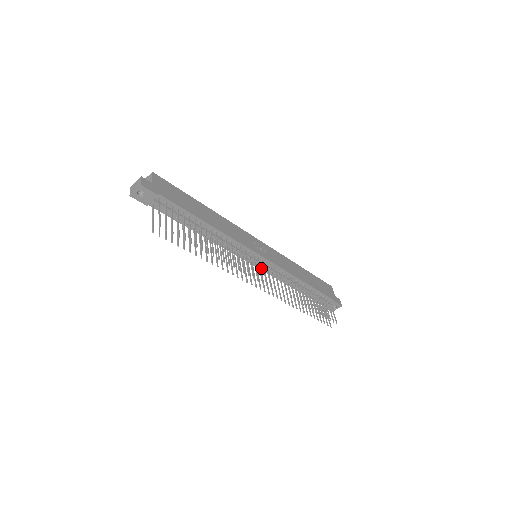
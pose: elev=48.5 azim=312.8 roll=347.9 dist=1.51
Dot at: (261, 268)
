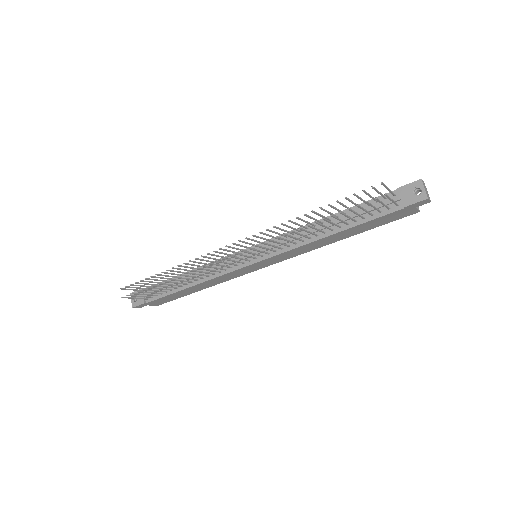
Dot at: (267, 257)
